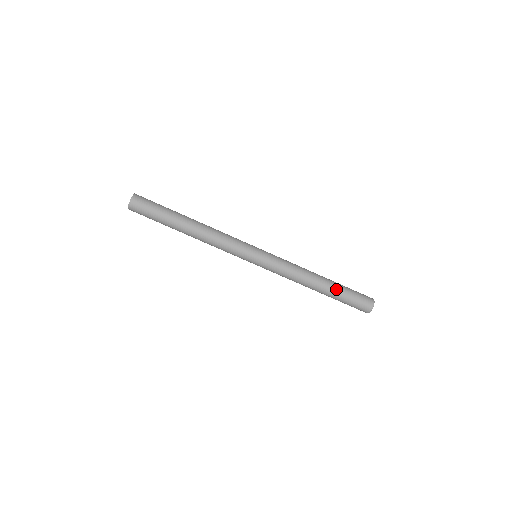
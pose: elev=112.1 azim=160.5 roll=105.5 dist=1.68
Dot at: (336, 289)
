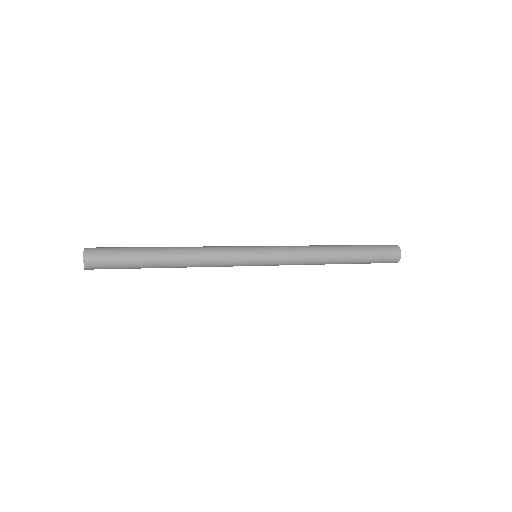
Dot at: (357, 254)
